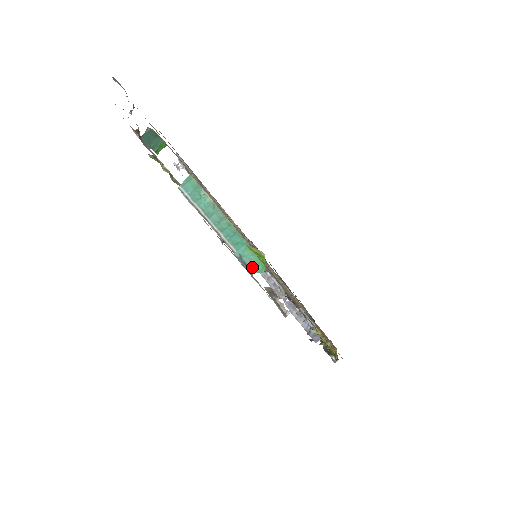
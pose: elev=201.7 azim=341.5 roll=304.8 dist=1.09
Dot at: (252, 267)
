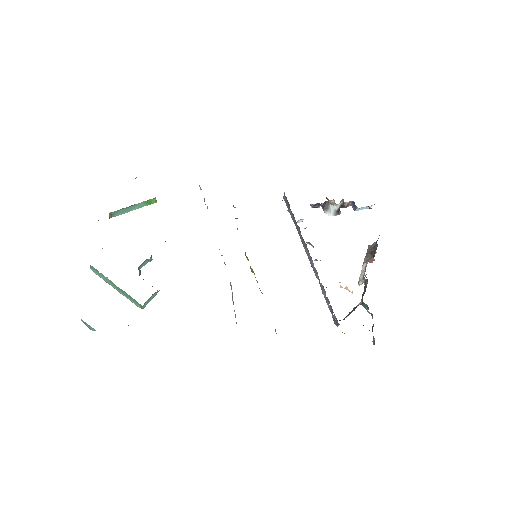
Dot at: (92, 328)
